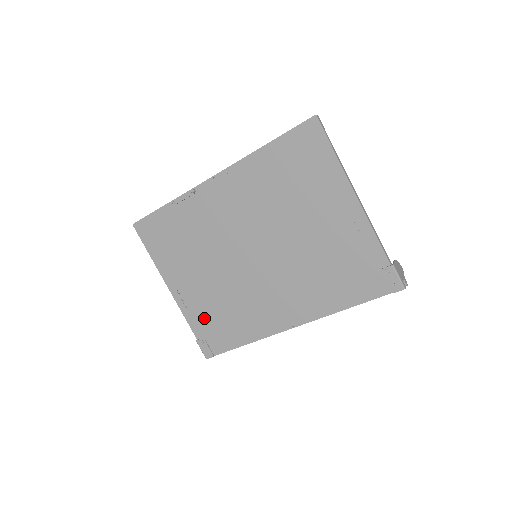
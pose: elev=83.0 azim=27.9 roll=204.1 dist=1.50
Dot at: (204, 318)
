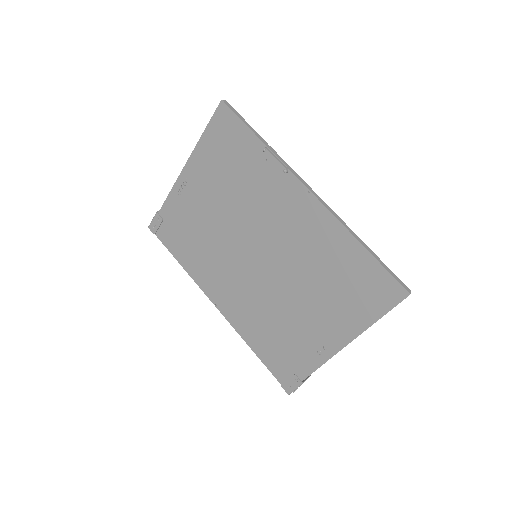
Dot at: (179, 215)
